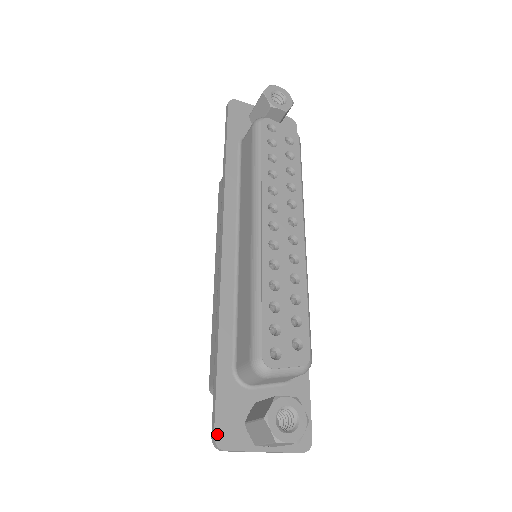
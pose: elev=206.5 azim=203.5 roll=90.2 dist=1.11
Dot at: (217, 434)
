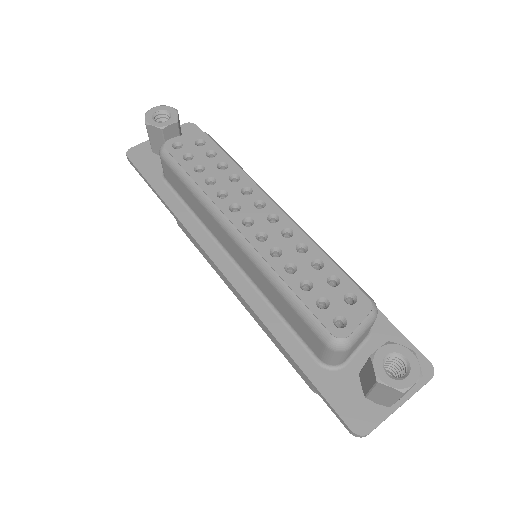
Dot at: (351, 426)
